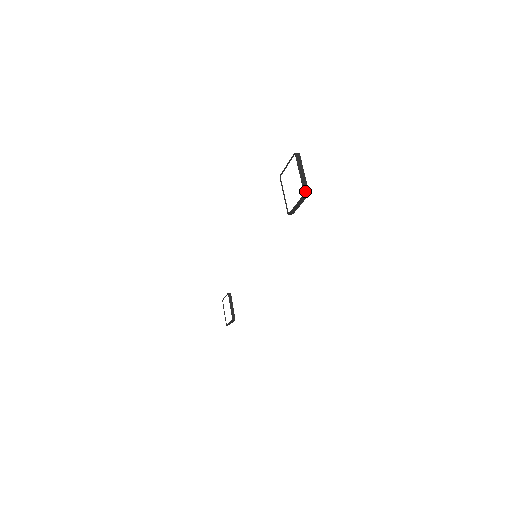
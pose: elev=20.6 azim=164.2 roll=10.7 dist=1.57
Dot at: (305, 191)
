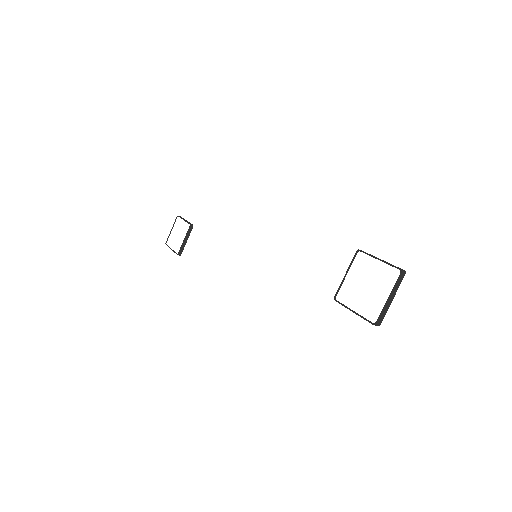
Dot at: (378, 322)
